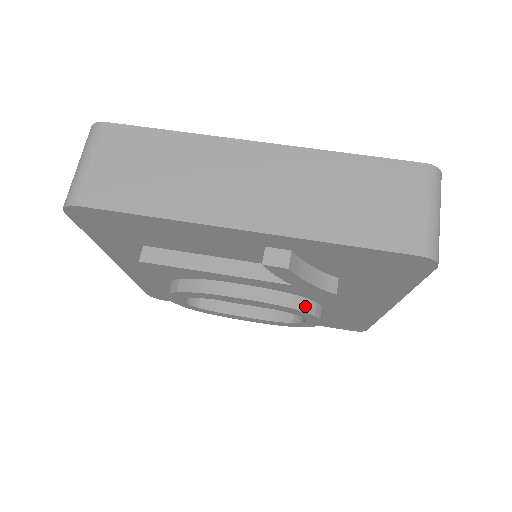
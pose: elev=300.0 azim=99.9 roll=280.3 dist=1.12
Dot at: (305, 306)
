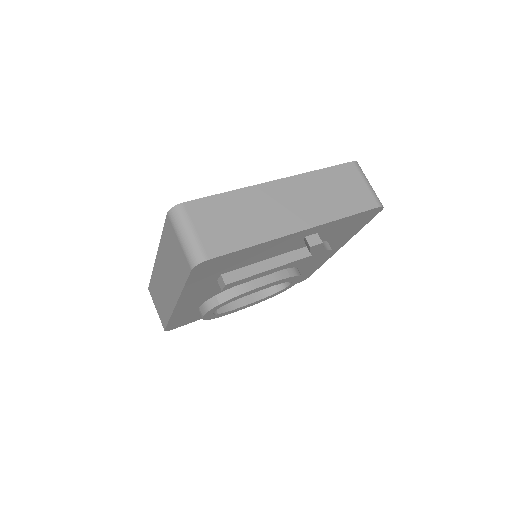
Dot at: (296, 272)
